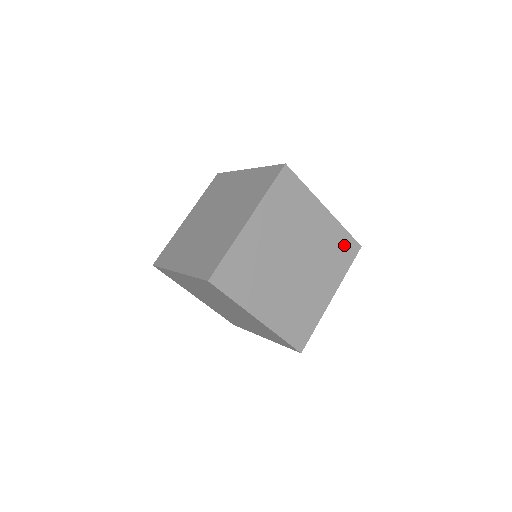
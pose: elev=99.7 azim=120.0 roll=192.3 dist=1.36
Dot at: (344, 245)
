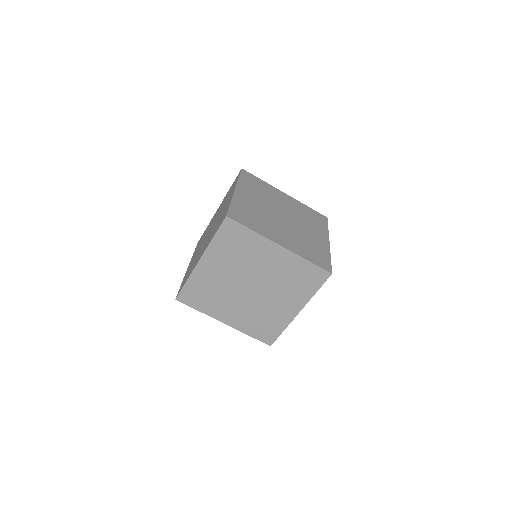
Dot at: (321, 257)
